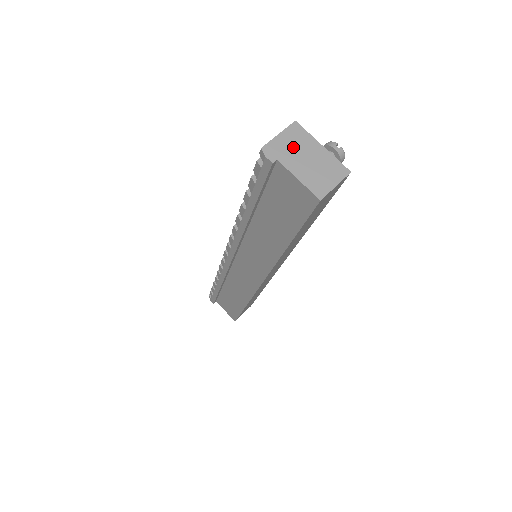
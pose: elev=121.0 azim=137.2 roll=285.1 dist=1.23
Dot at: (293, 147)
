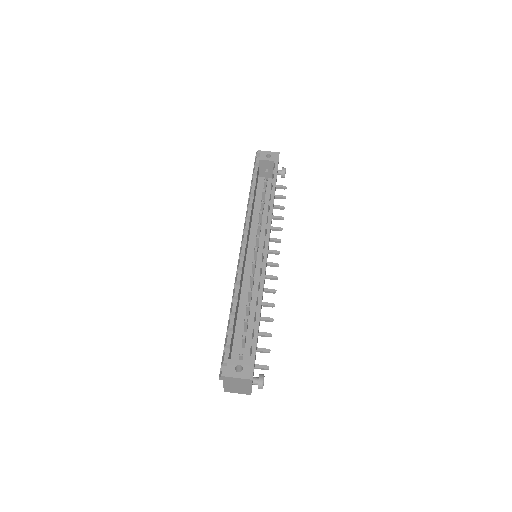
Dot at: (237, 382)
